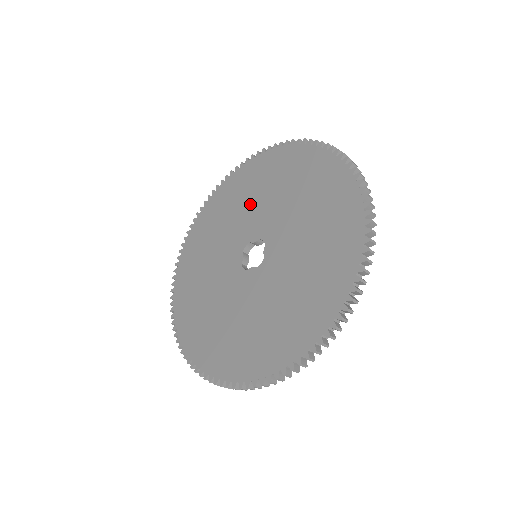
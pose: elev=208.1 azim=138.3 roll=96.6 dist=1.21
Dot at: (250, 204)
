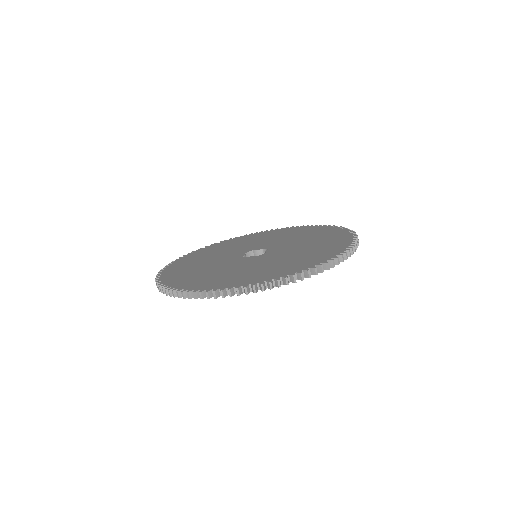
Dot at: (256, 241)
